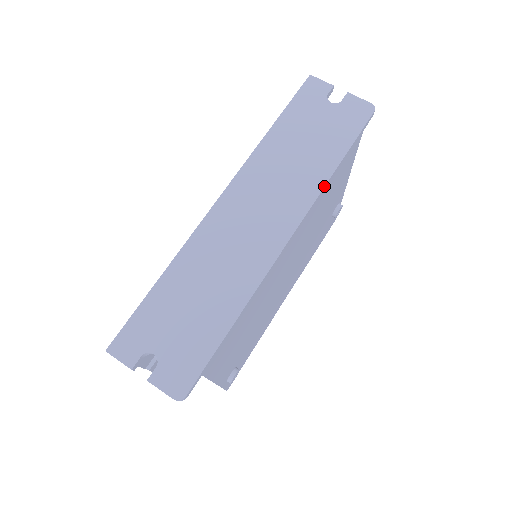
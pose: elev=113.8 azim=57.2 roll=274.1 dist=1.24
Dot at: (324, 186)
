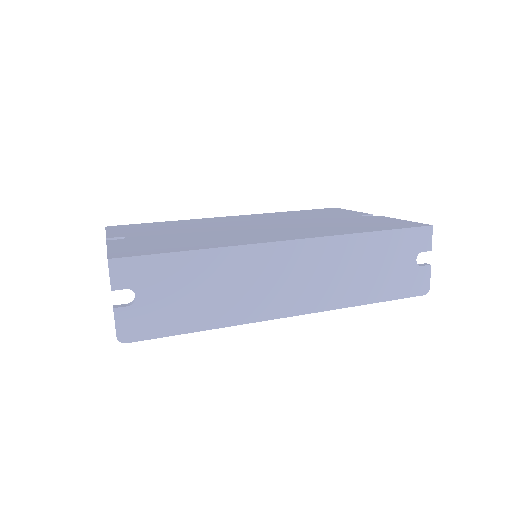
Dot at: (346, 307)
